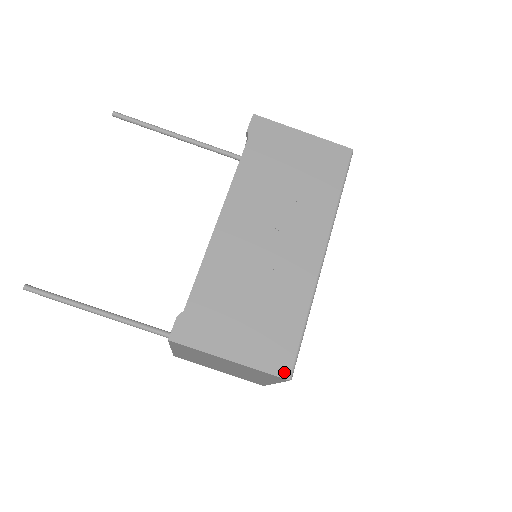
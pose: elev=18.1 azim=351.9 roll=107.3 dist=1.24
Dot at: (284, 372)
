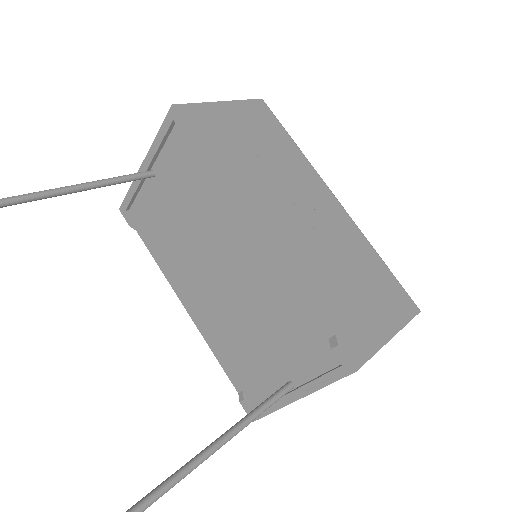
Dot at: (414, 309)
